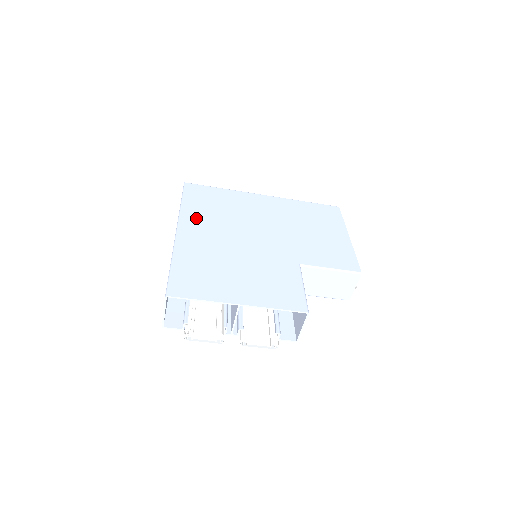
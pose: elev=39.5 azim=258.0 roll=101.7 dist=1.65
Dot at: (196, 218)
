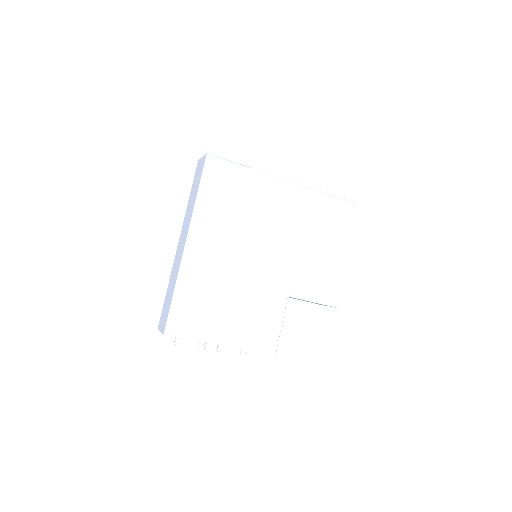
Dot at: (208, 224)
